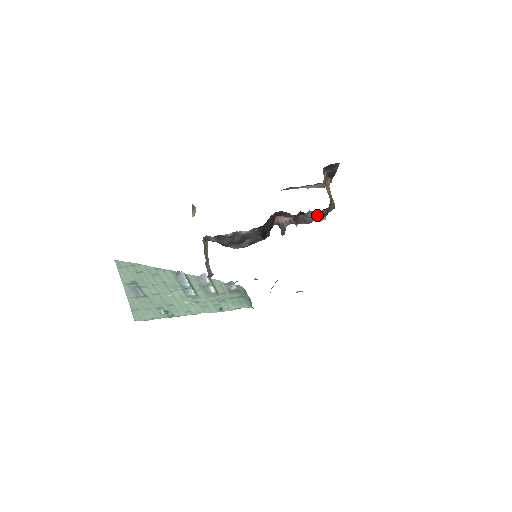
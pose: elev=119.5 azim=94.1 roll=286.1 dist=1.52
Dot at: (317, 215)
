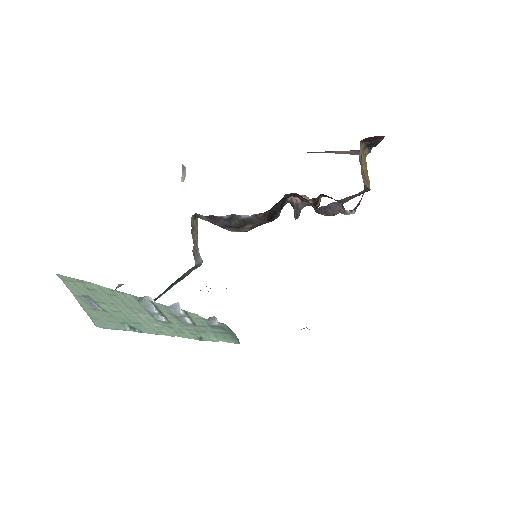
Dot at: occluded
